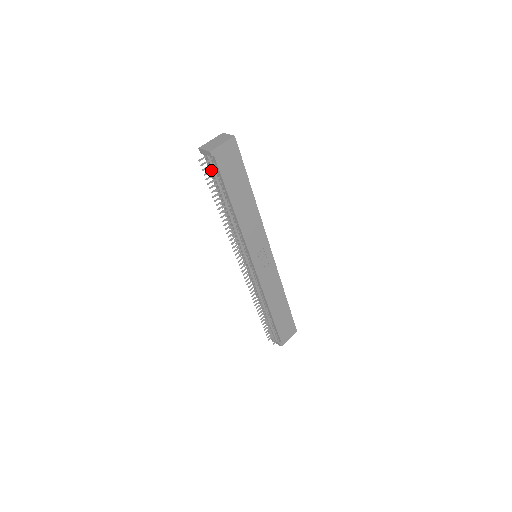
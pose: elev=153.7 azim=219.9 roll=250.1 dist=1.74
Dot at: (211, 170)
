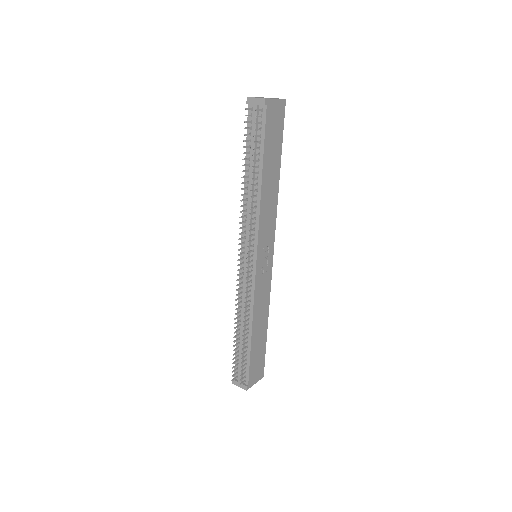
Dot at: (257, 122)
